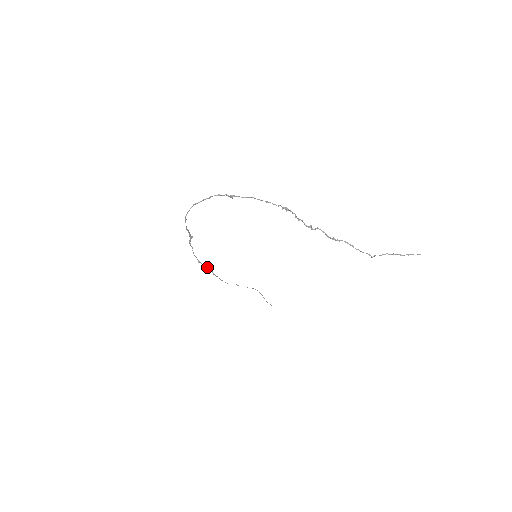
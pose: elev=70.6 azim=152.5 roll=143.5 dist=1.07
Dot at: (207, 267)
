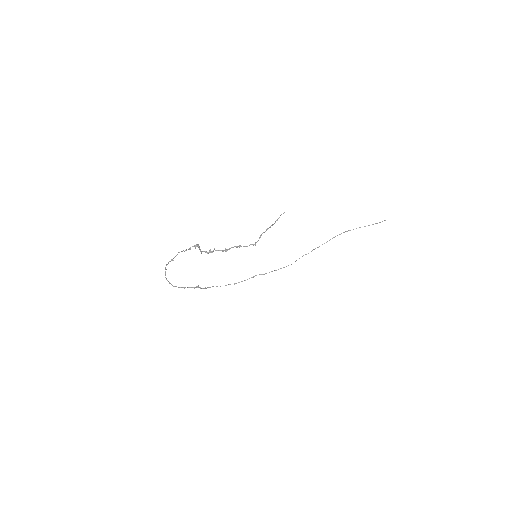
Dot at: occluded
